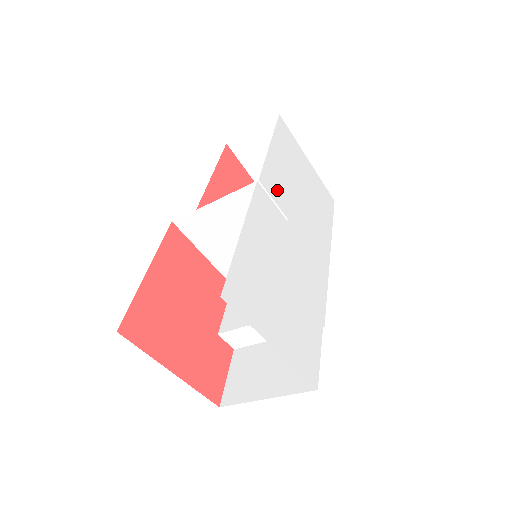
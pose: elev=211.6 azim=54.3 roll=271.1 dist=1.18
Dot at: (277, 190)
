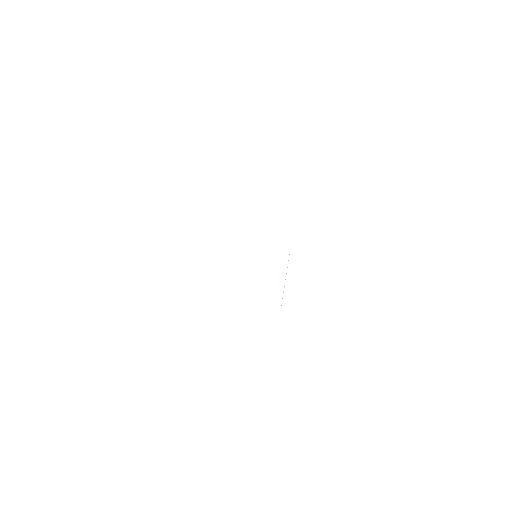
Dot at: (226, 230)
